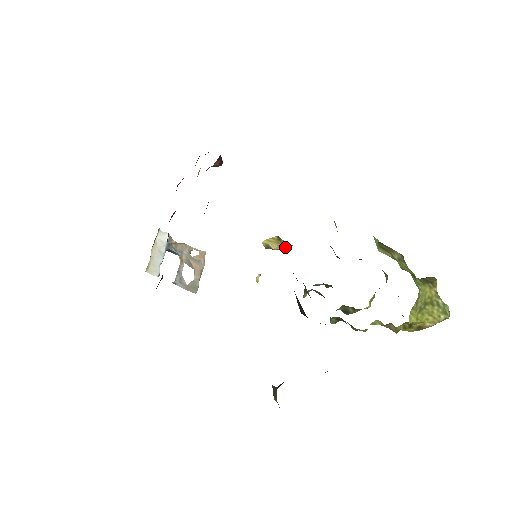
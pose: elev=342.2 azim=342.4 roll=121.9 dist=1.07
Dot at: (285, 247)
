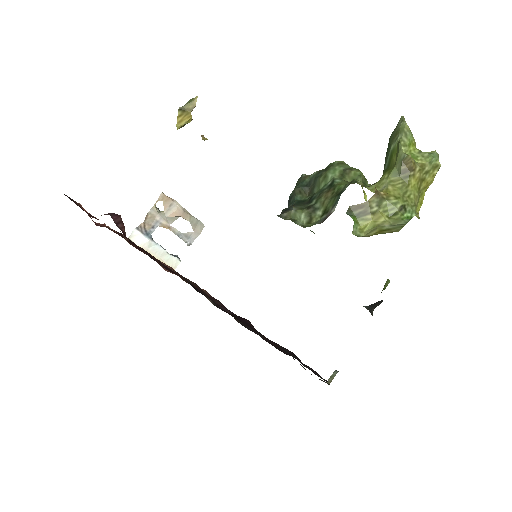
Dot at: (193, 104)
